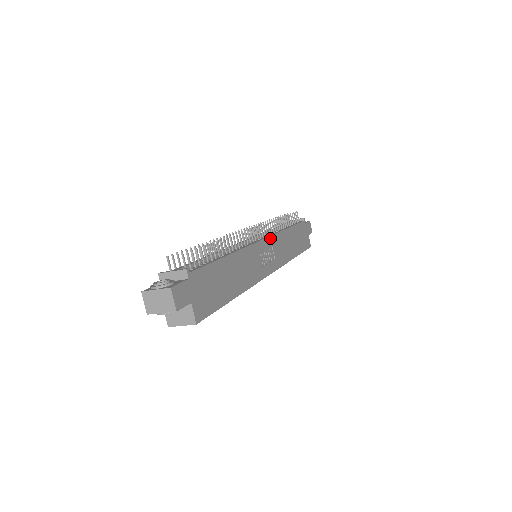
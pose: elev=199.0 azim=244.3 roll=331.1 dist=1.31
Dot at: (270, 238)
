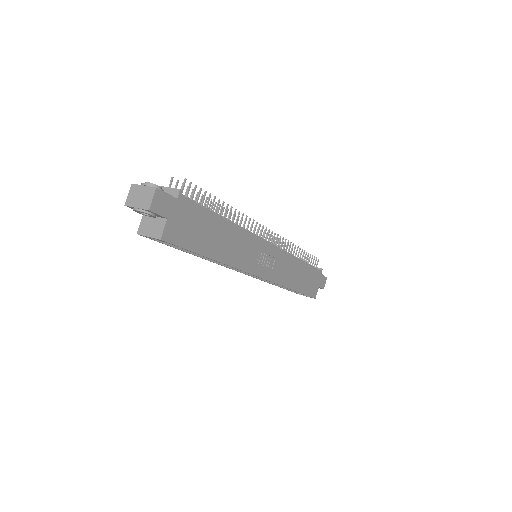
Dot at: (277, 249)
